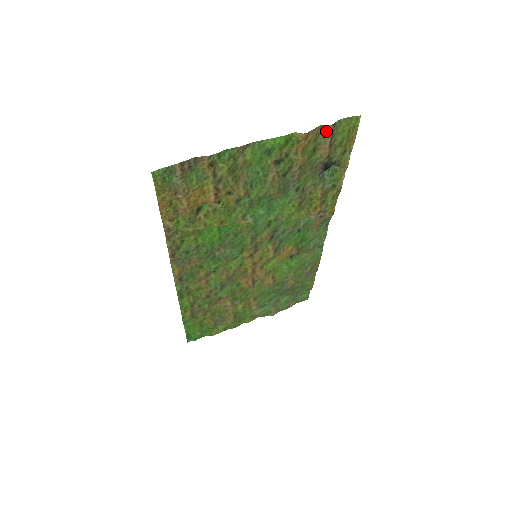
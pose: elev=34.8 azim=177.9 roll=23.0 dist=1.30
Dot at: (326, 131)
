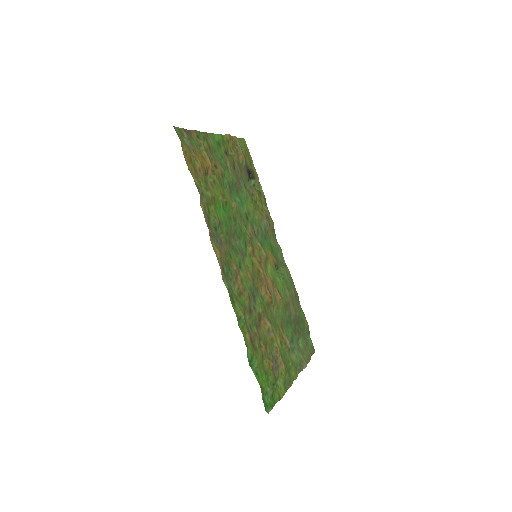
Dot at: (236, 141)
